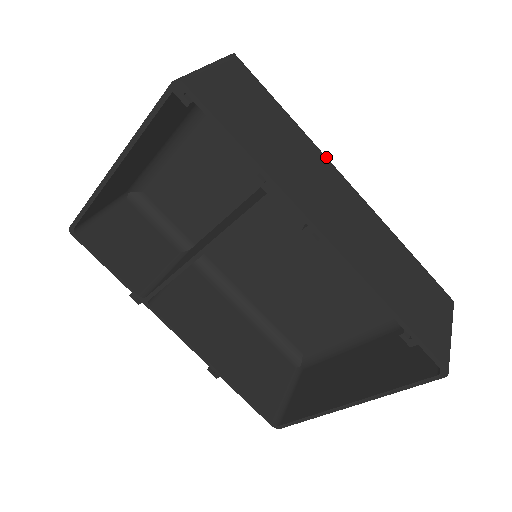
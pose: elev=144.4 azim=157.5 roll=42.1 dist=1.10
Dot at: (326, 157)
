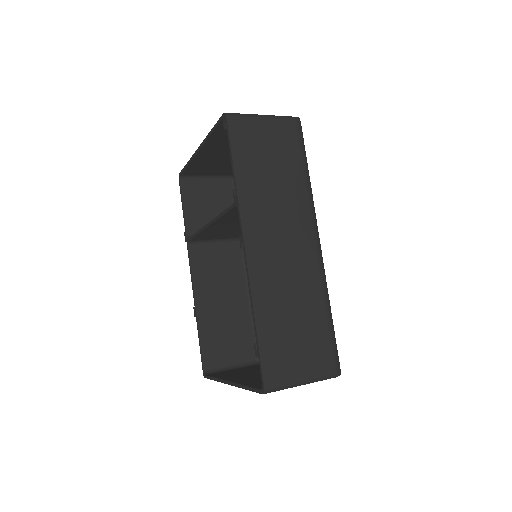
Dot at: (313, 213)
